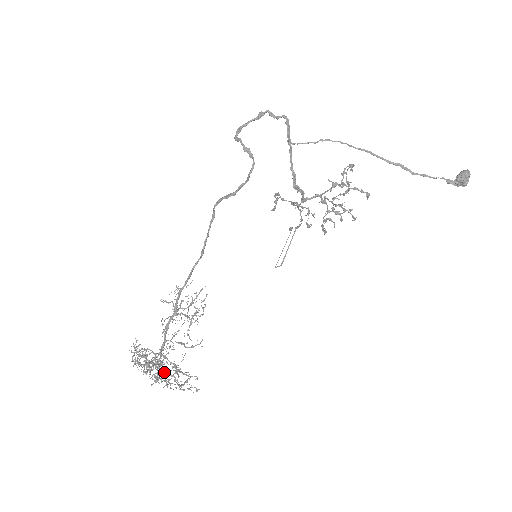
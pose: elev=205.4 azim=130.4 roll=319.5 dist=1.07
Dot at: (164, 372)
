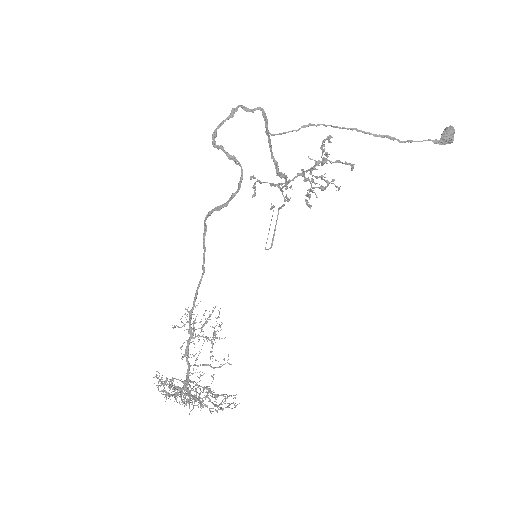
Dot at: (199, 398)
